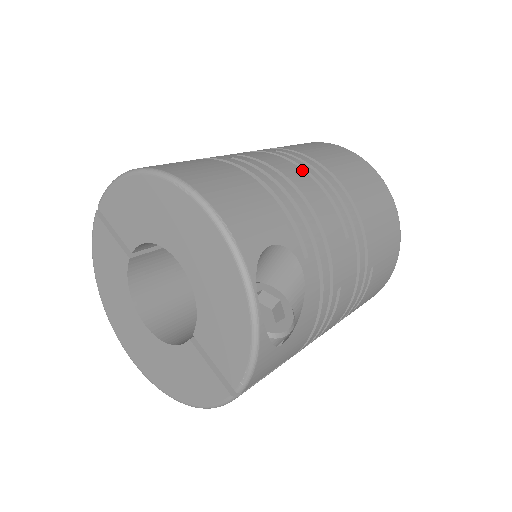
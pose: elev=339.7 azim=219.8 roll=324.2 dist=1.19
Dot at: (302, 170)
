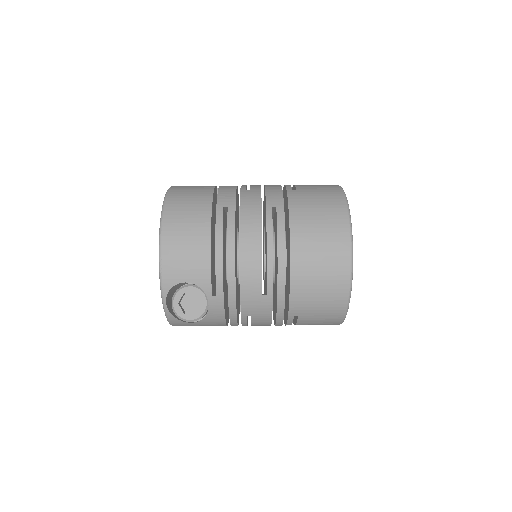
Dot at: (261, 239)
